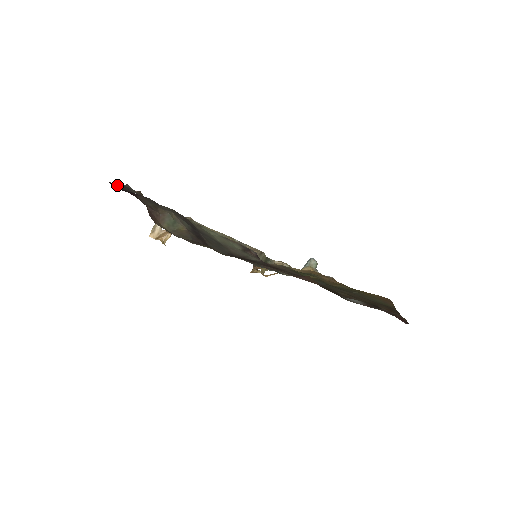
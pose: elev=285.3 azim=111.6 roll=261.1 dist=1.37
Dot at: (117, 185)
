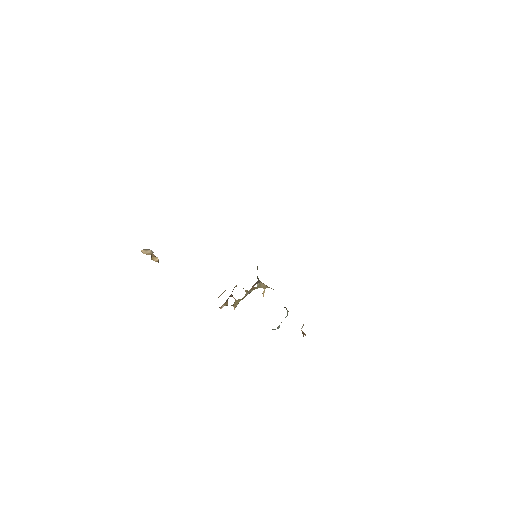
Dot at: occluded
